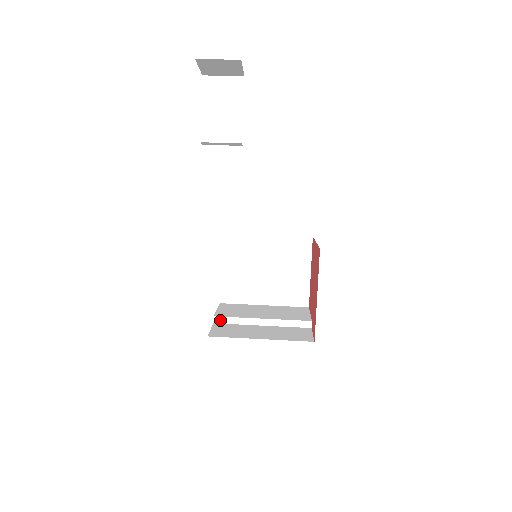
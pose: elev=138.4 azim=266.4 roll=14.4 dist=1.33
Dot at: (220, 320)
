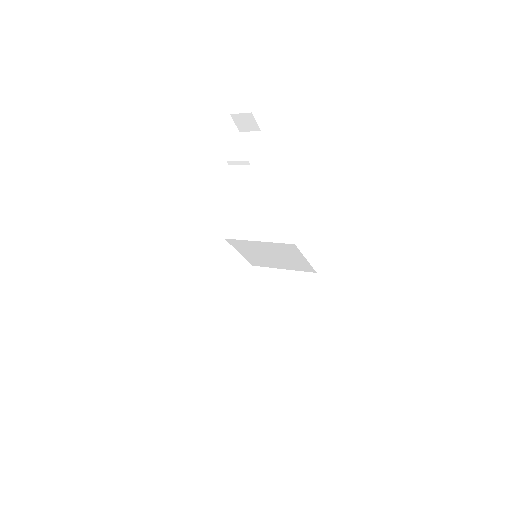
Dot at: (223, 310)
